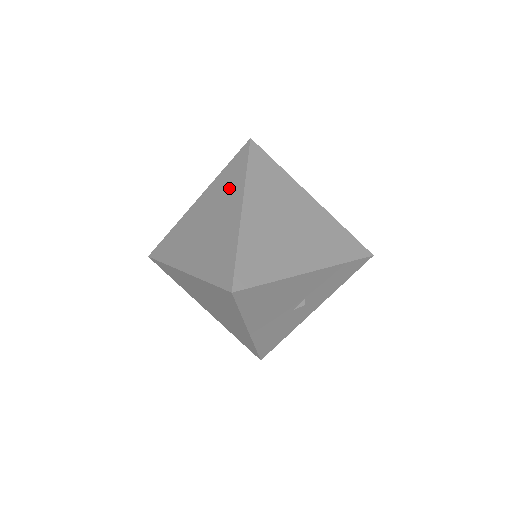
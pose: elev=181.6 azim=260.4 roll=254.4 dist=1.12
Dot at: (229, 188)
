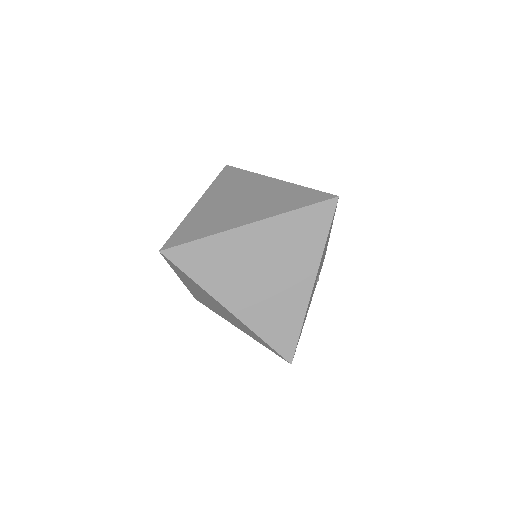
Dot at: (240, 181)
